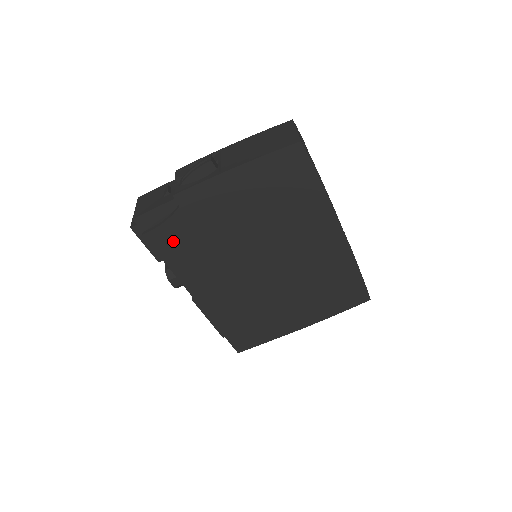
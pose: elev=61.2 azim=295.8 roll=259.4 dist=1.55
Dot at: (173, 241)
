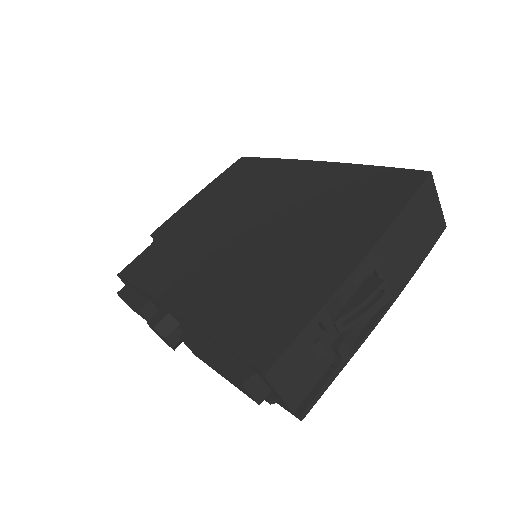
Dot at: (149, 265)
